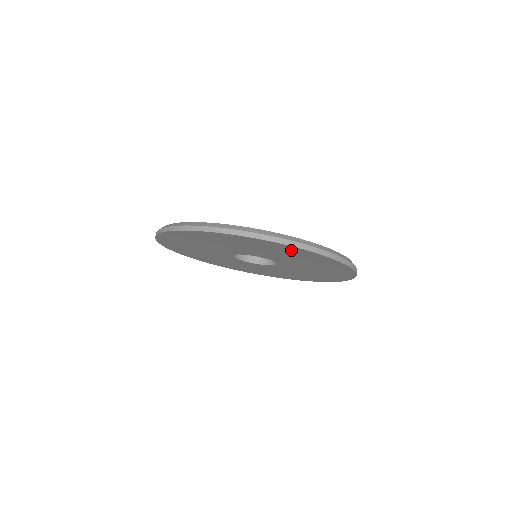
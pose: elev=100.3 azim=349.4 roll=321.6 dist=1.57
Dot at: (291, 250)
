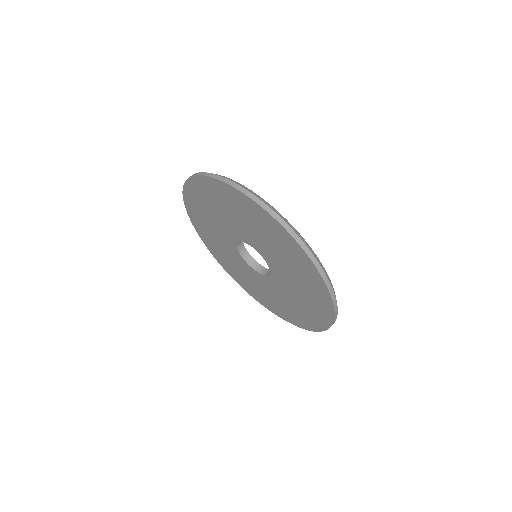
Dot at: (319, 294)
